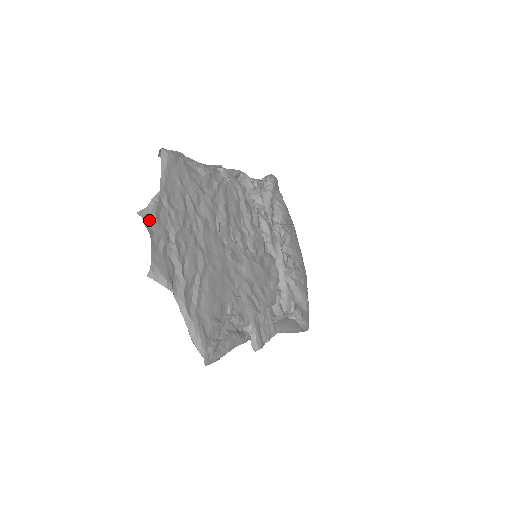
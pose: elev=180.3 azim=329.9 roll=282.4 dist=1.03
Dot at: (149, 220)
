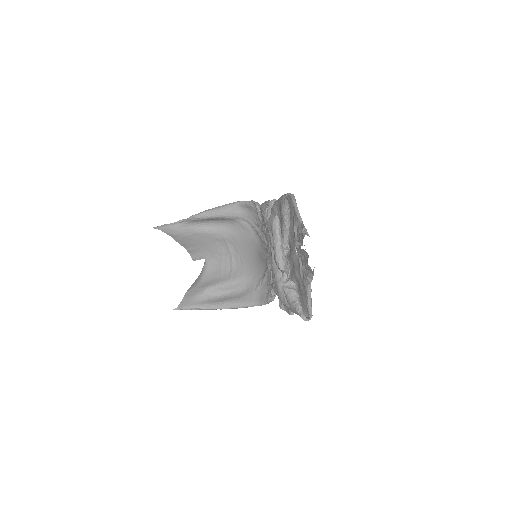
Dot at: occluded
